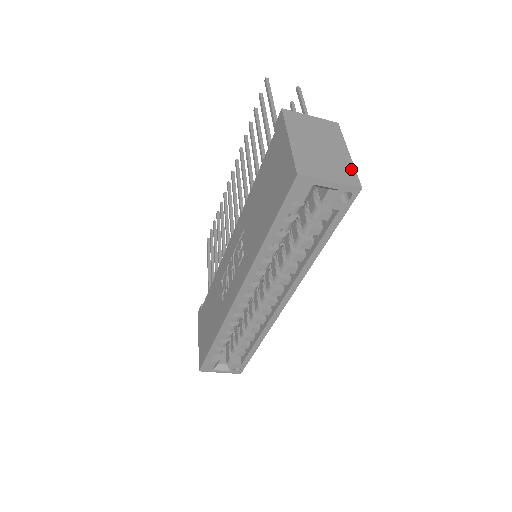
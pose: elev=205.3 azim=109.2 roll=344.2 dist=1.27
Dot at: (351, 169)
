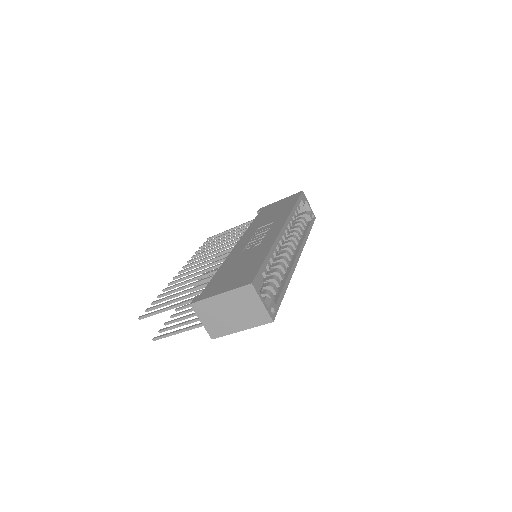
Dot at: occluded
